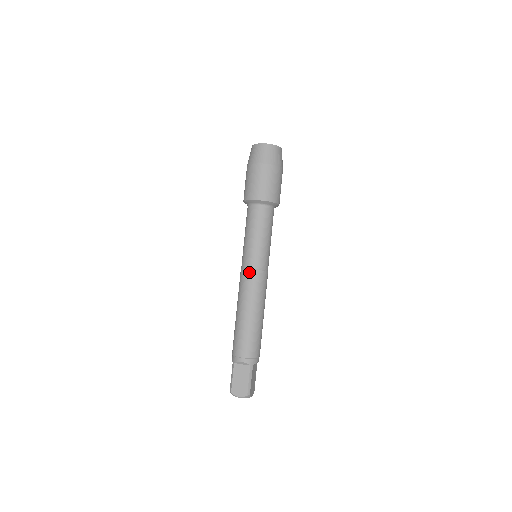
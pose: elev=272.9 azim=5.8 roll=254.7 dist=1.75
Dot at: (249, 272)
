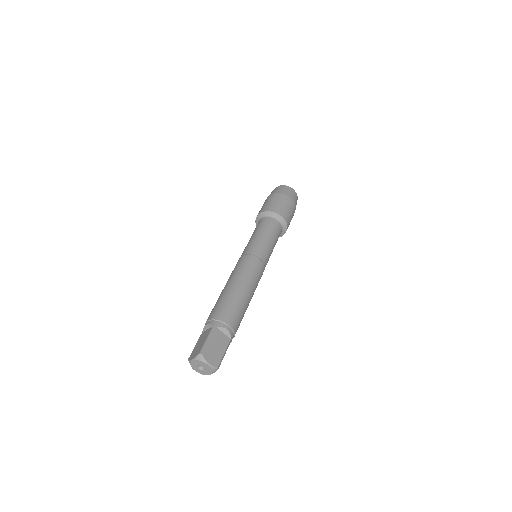
Dot at: (258, 260)
